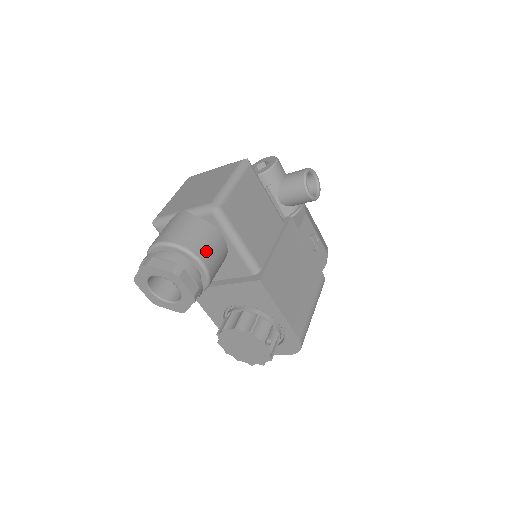
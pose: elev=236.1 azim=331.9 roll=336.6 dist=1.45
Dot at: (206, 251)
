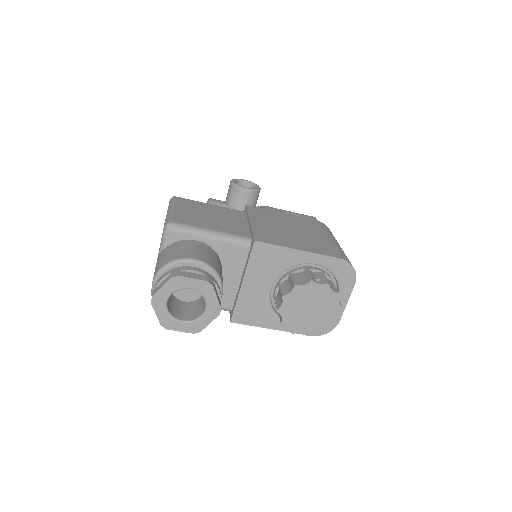
Dot at: (189, 253)
